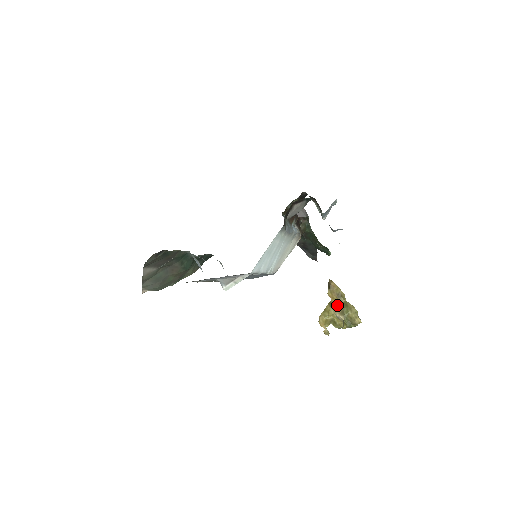
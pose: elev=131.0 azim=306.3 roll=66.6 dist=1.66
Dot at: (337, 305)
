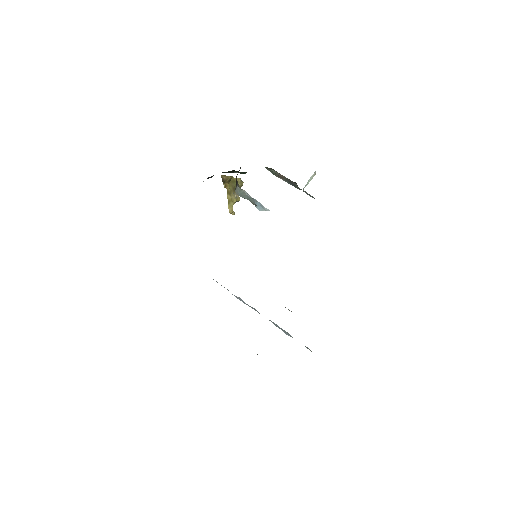
Dot at: (231, 188)
